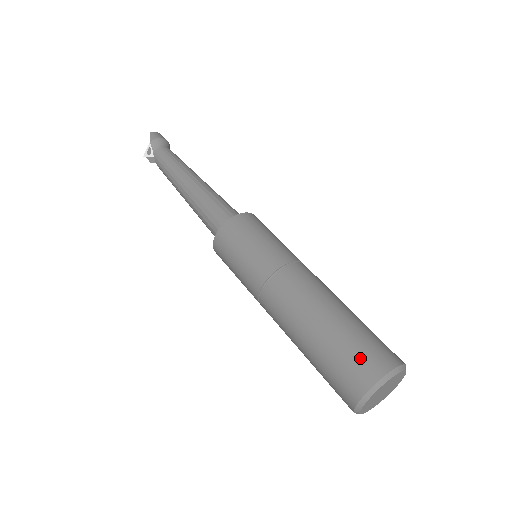
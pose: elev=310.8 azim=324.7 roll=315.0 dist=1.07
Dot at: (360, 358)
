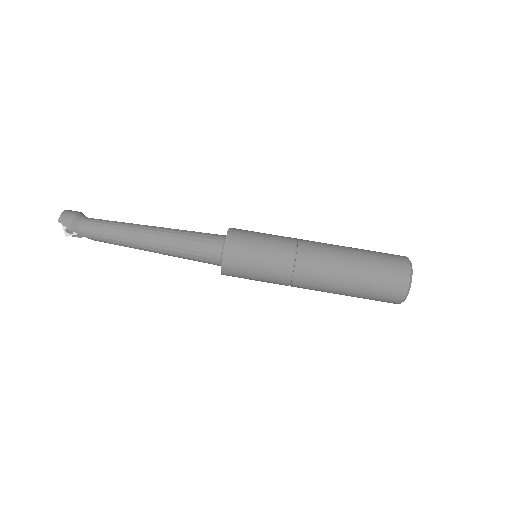
Dot at: (389, 284)
